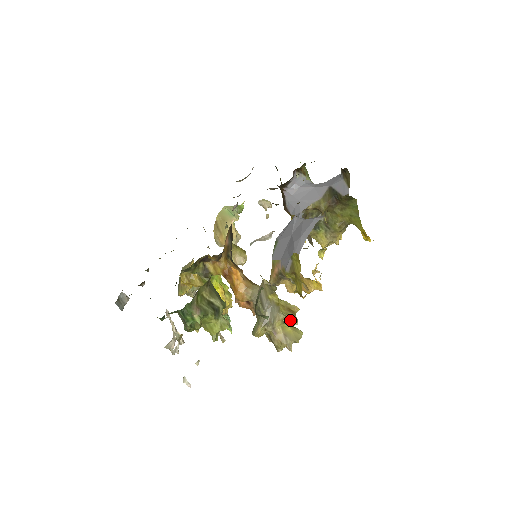
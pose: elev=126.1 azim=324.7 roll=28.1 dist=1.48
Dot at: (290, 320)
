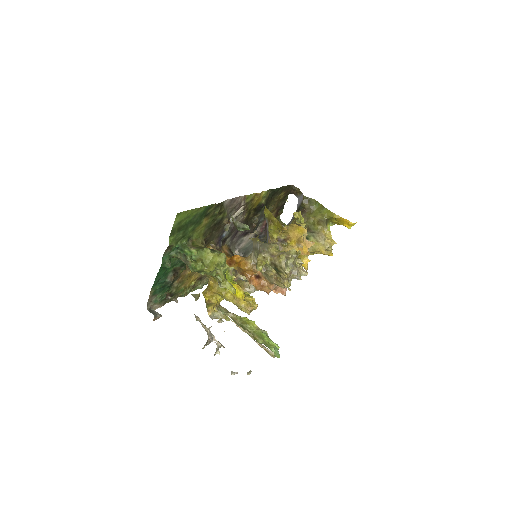
Dot at: occluded
